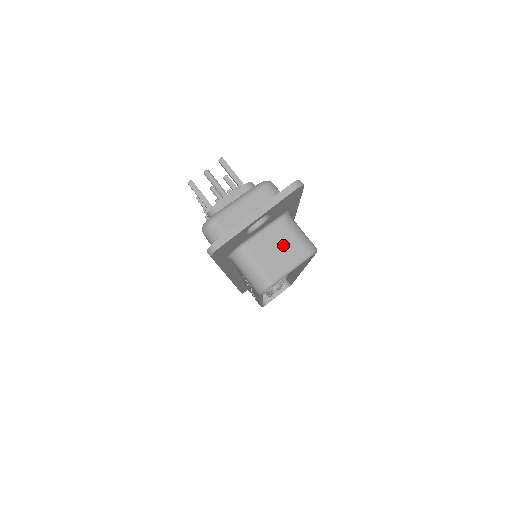
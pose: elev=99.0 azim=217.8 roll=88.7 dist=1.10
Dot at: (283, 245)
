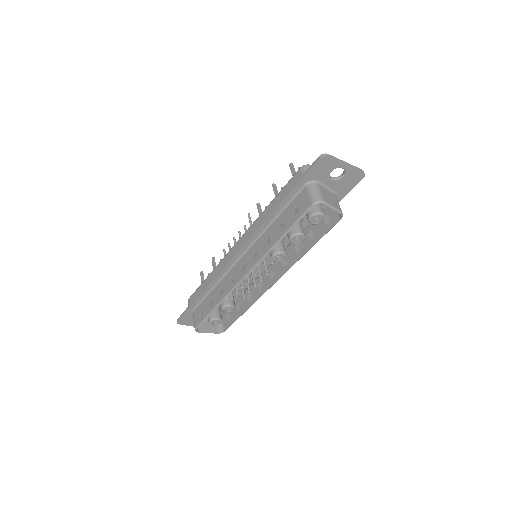
Dot at: (333, 199)
